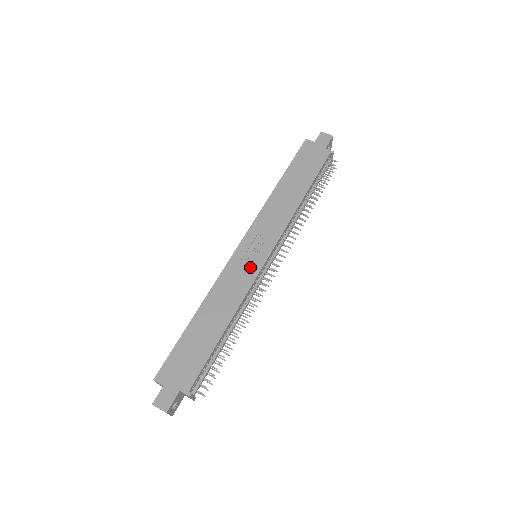
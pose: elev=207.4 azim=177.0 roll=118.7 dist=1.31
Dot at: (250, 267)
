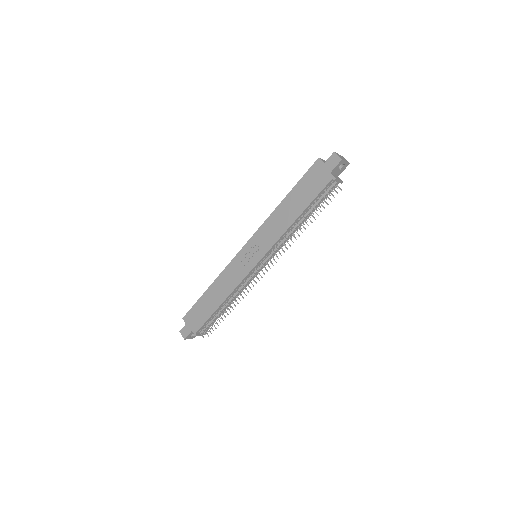
Dot at: (244, 267)
